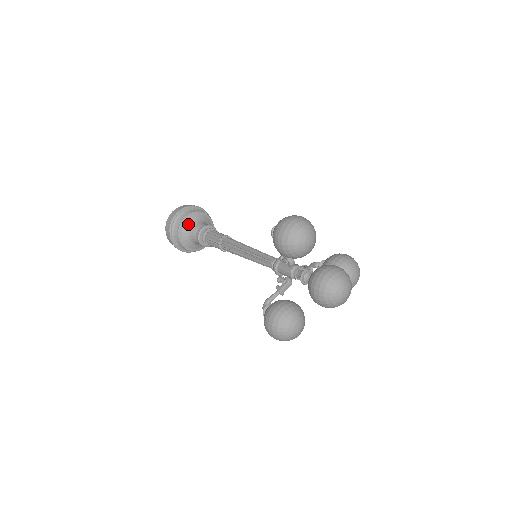
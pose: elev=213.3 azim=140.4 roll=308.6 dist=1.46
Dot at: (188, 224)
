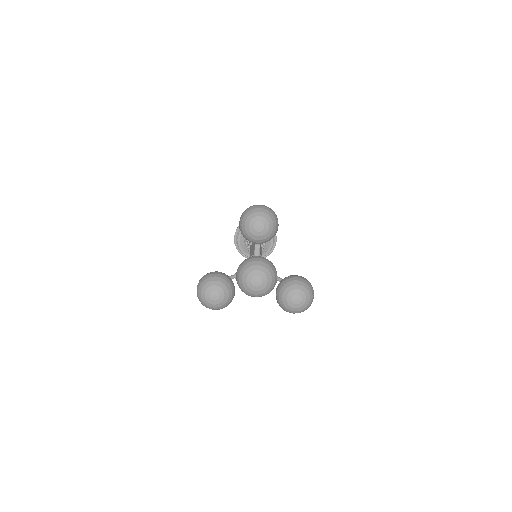
Dot at: occluded
